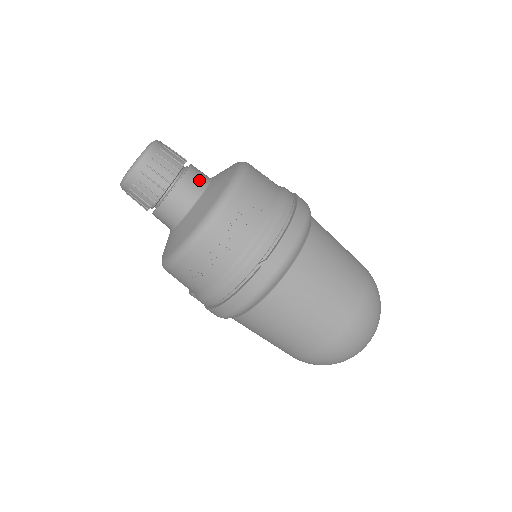
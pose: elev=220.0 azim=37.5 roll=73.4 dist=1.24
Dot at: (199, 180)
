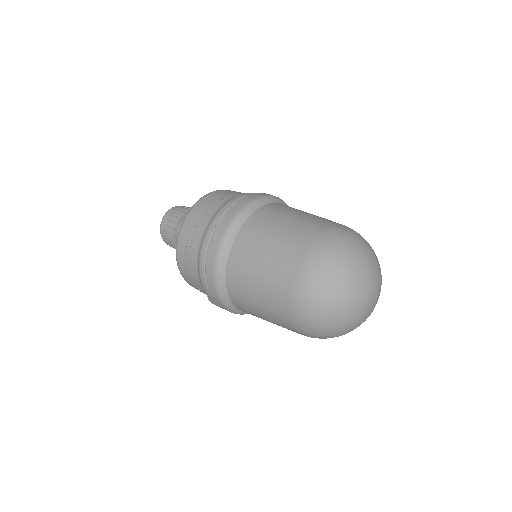
Dot at: occluded
